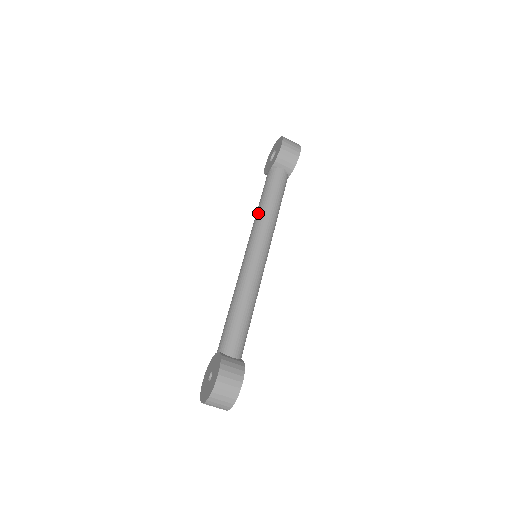
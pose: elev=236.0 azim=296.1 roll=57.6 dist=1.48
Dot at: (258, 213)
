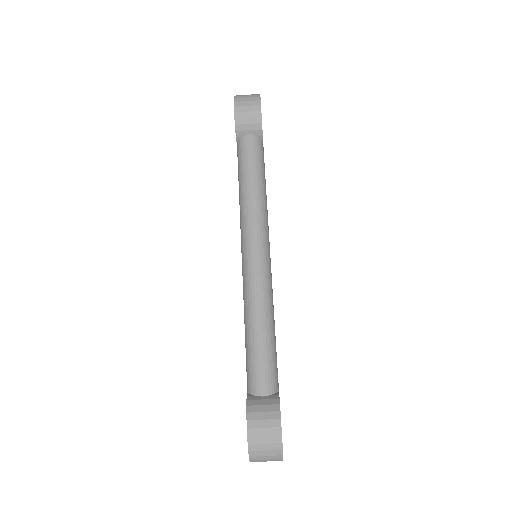
Dot at: (239, 203)
